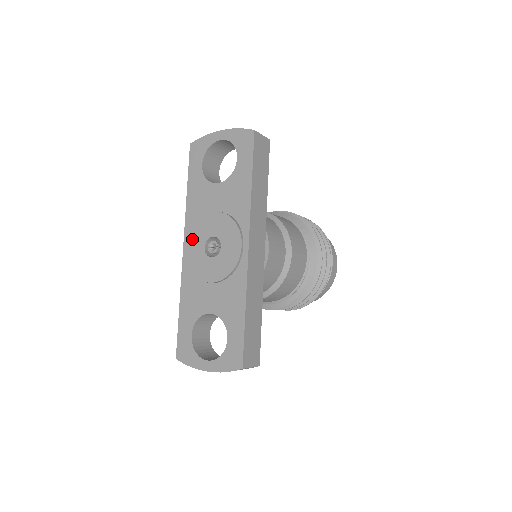
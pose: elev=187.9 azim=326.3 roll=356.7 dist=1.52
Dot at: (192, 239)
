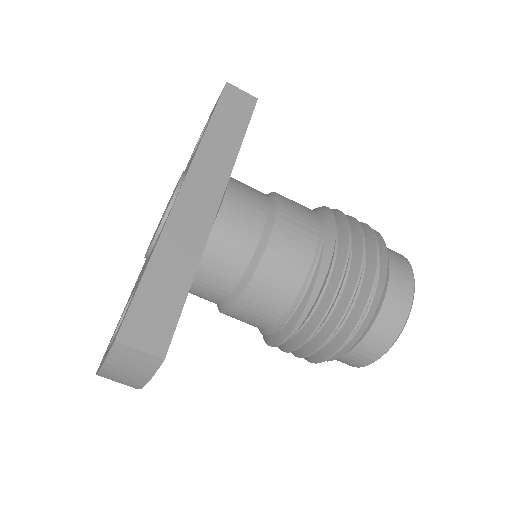
Dot at: (159, 222)
